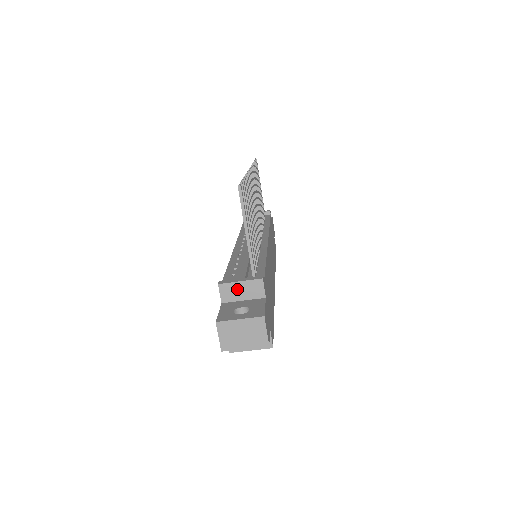
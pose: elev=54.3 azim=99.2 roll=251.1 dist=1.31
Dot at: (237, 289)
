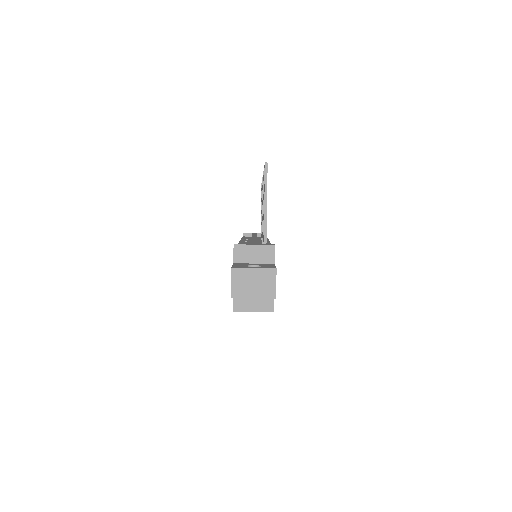
Dot at: (250, 252)
